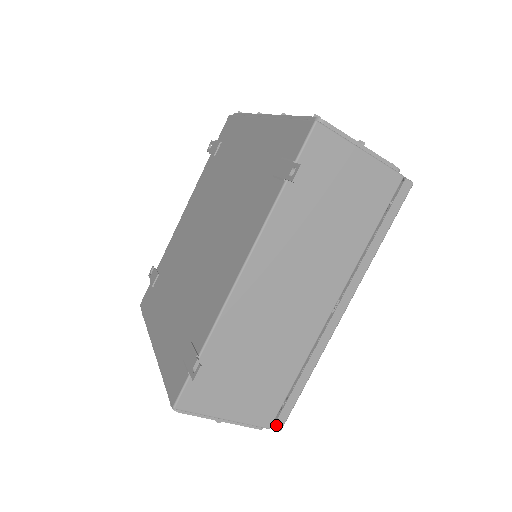
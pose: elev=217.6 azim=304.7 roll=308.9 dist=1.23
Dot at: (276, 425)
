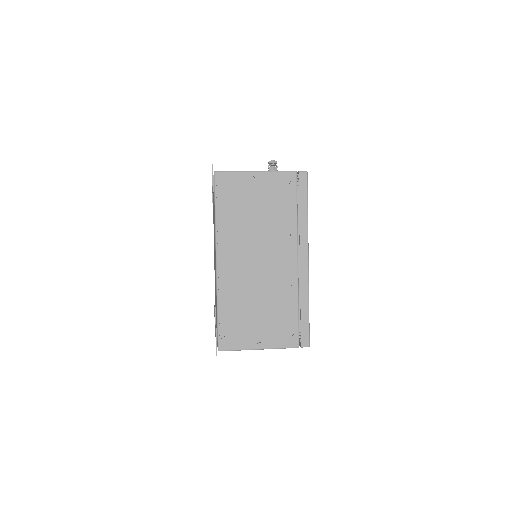
Dot at: occluded
